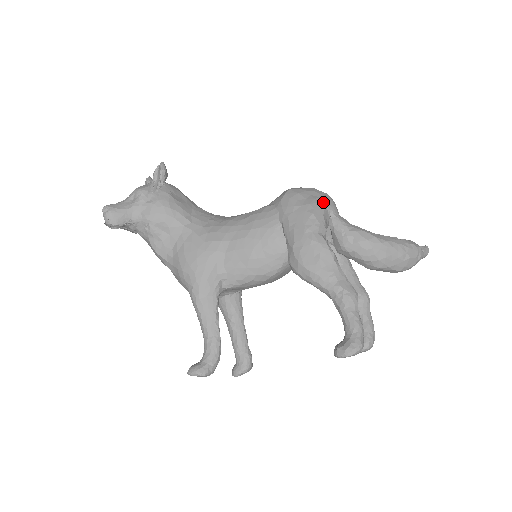
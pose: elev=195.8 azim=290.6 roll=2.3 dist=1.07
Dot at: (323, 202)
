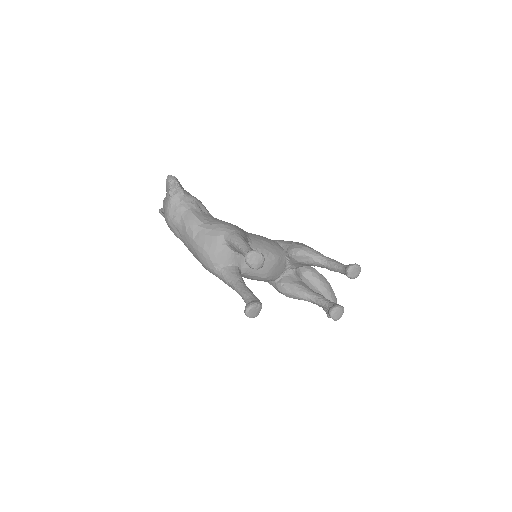
Dot at: occluded
